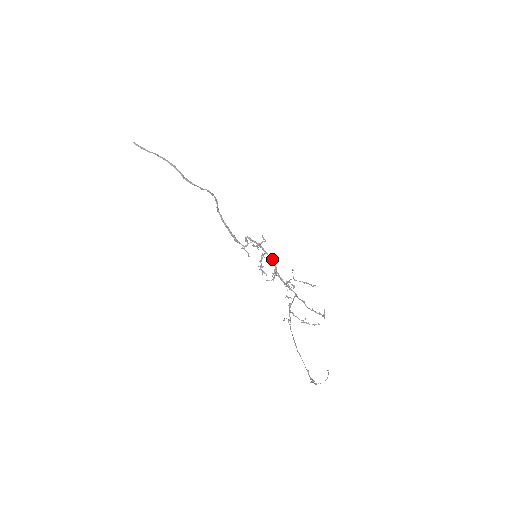
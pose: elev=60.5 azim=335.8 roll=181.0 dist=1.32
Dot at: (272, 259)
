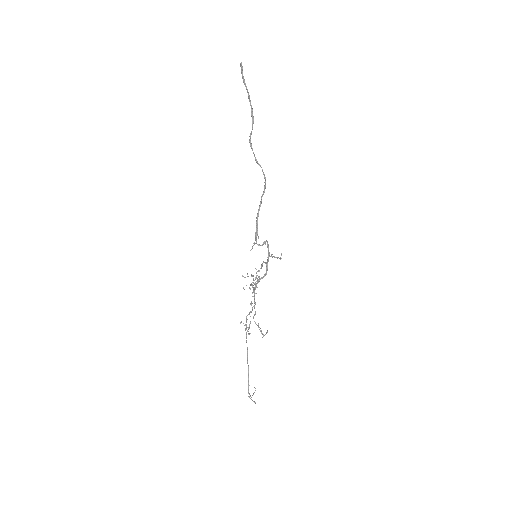
Dot at: occluded
